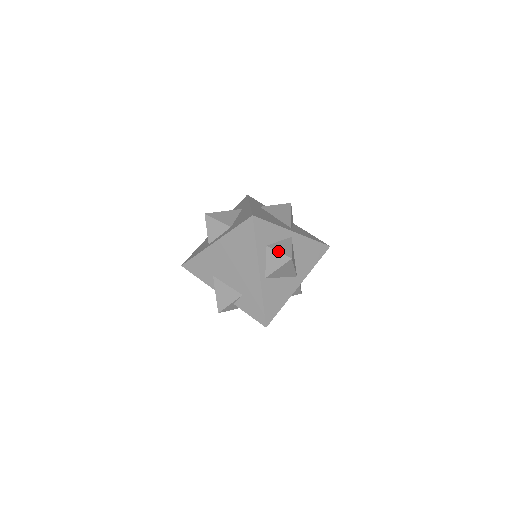
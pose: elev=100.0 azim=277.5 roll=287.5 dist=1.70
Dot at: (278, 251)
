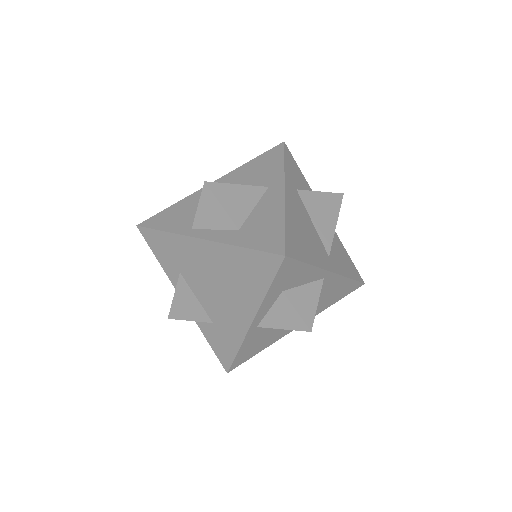
Dot at: (296, 309)
